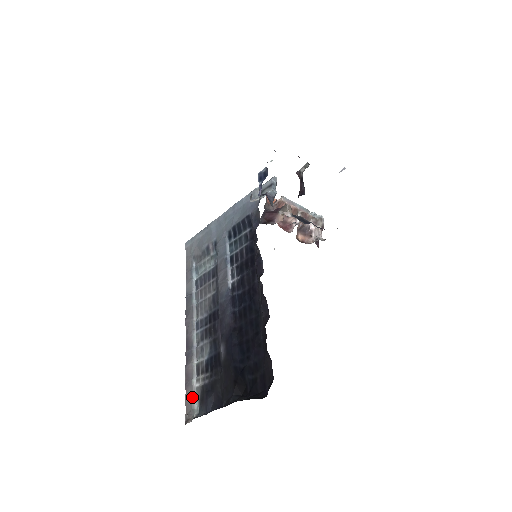
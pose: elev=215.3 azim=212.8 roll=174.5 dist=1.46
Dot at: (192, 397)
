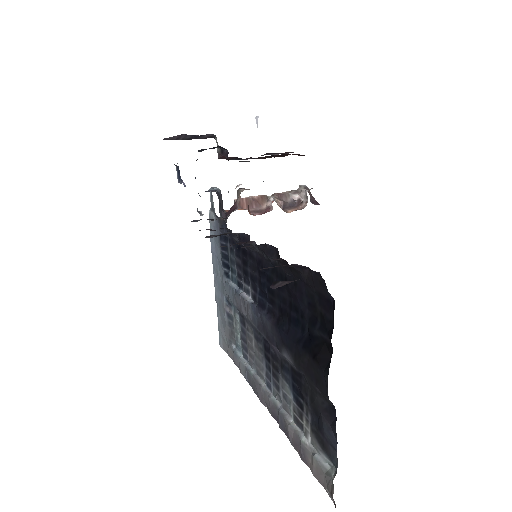
Dot at: (314, 460)
